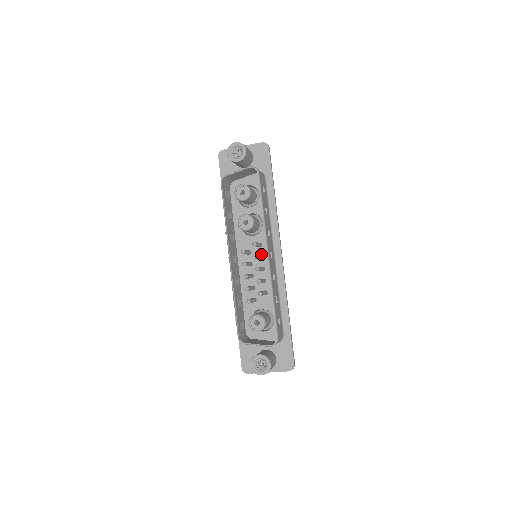
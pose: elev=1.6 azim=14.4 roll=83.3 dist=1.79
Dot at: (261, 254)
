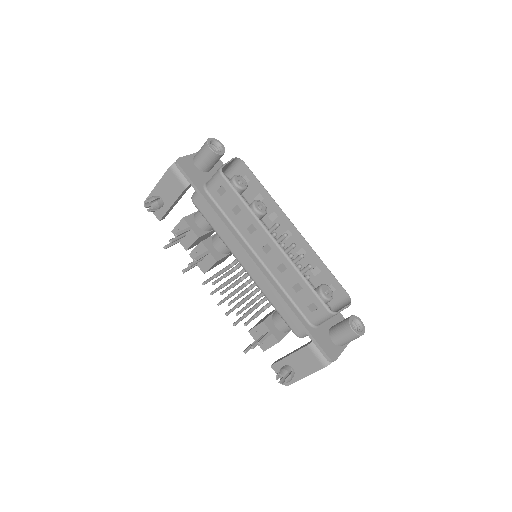
Dot at: occluded
